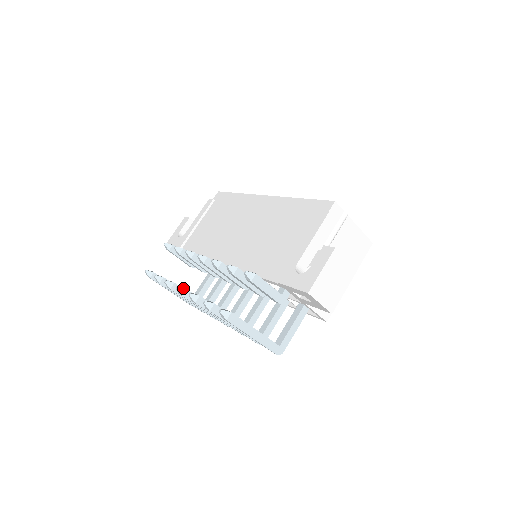
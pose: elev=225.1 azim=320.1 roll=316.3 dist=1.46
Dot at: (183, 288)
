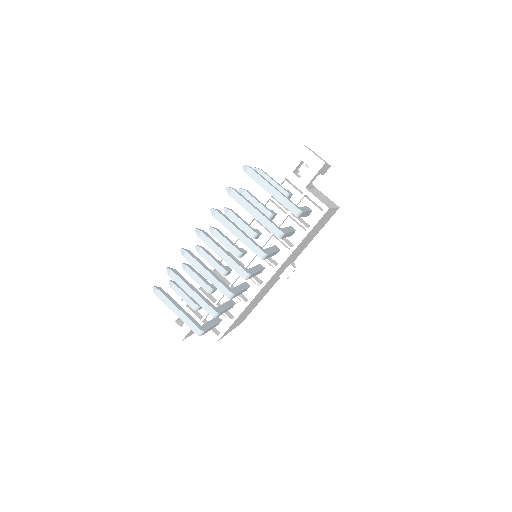
Dot at: (201, 230)
